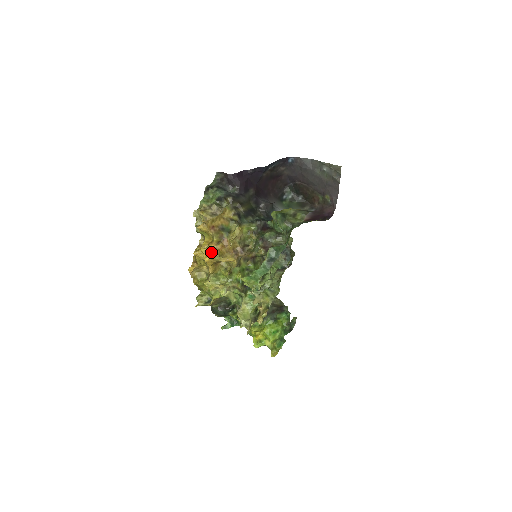
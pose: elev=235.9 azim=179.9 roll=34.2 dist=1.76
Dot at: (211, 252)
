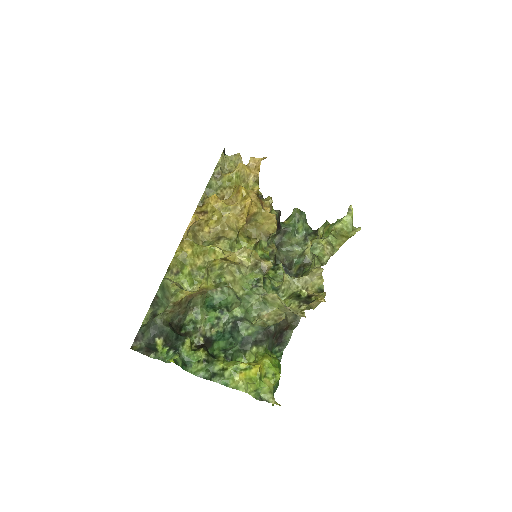
Dot at: (255, 196)
